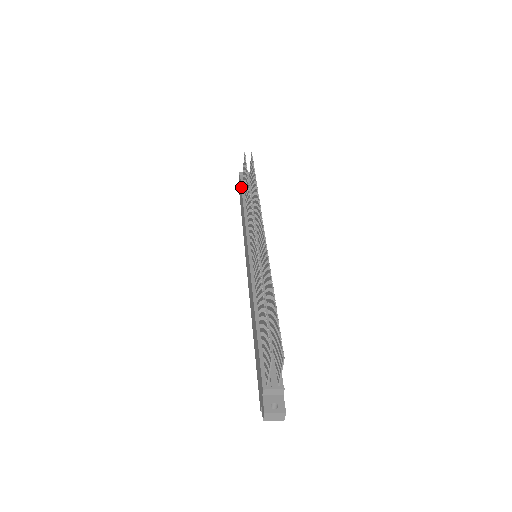
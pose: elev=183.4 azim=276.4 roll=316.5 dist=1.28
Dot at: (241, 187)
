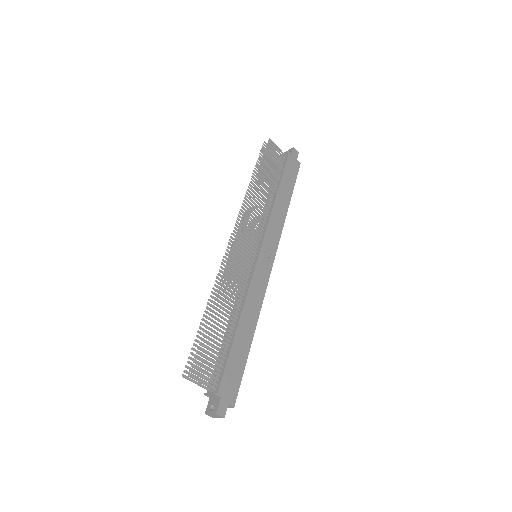
Dot at: occluded
